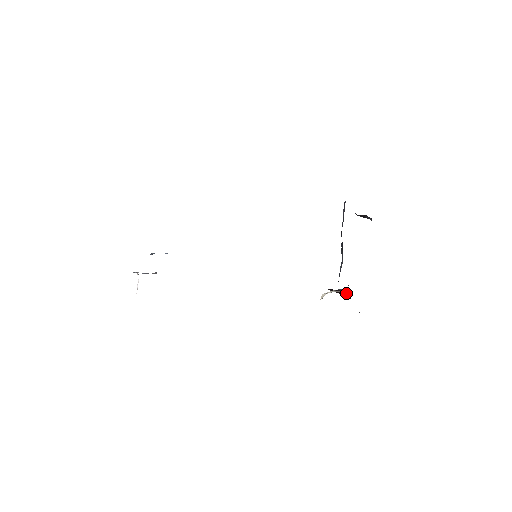
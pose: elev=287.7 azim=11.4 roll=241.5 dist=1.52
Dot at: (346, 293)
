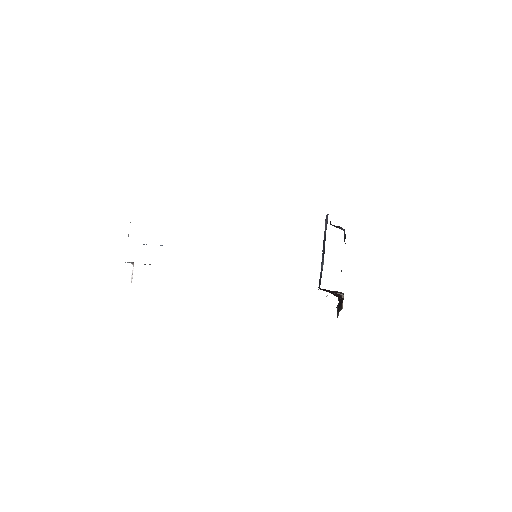
Dot at: occluded
